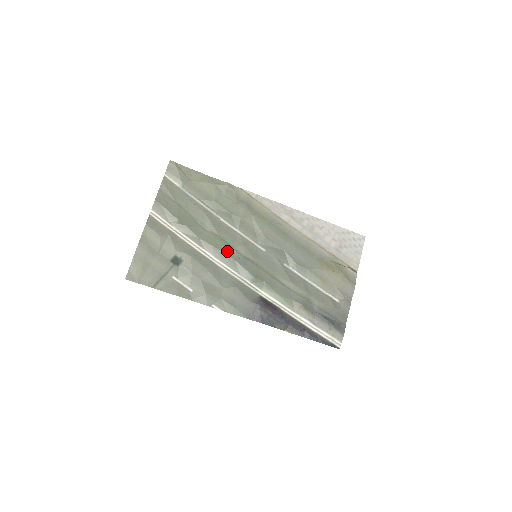
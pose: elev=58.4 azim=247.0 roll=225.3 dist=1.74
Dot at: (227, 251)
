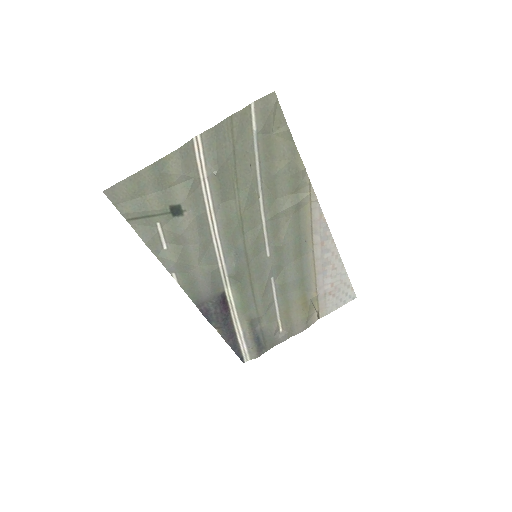
Dot at: (235, 235)
